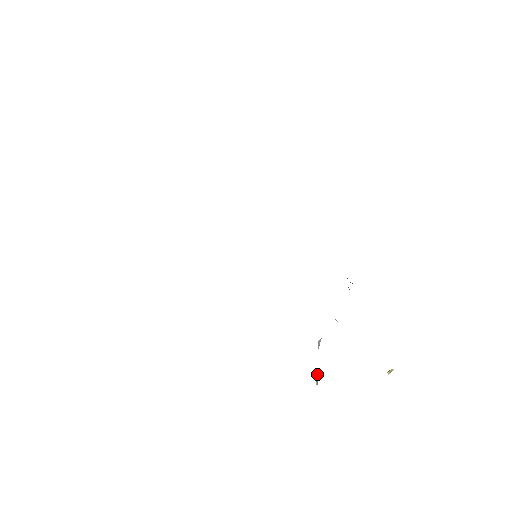
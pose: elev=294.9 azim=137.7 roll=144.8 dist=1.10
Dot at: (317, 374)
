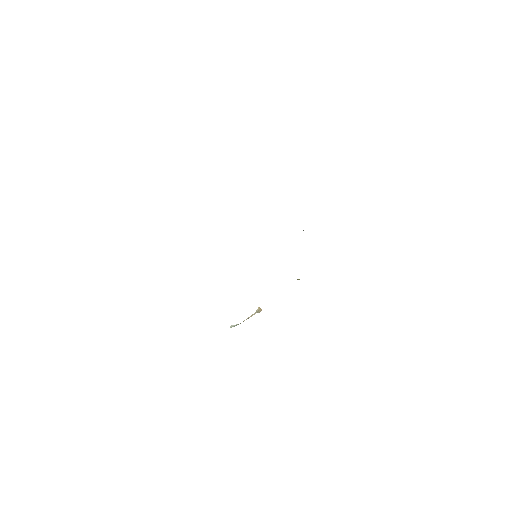
Dot at: occluded
